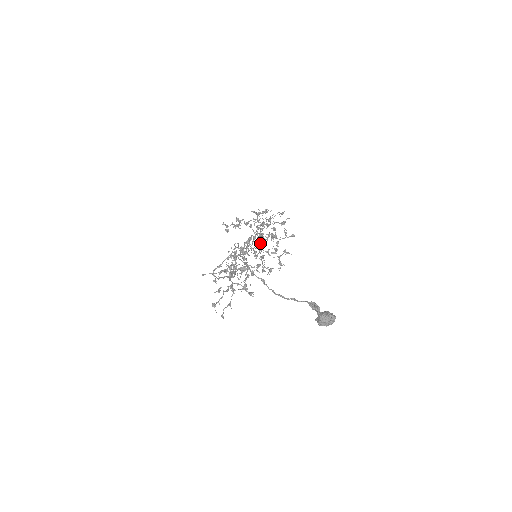
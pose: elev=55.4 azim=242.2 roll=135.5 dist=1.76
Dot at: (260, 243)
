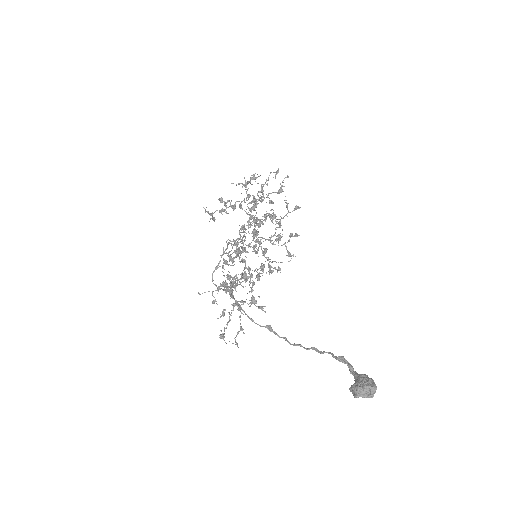
Dot at: (257, 233)
